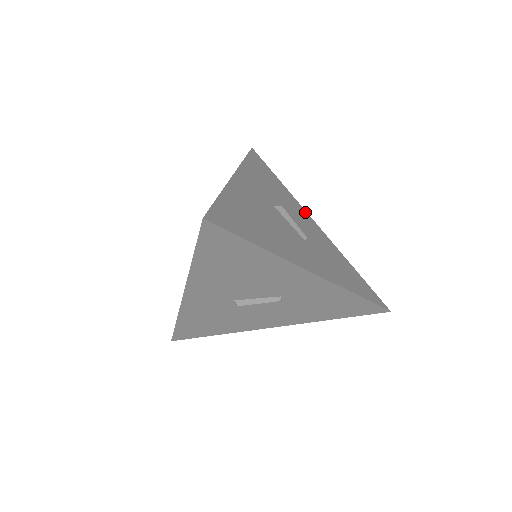
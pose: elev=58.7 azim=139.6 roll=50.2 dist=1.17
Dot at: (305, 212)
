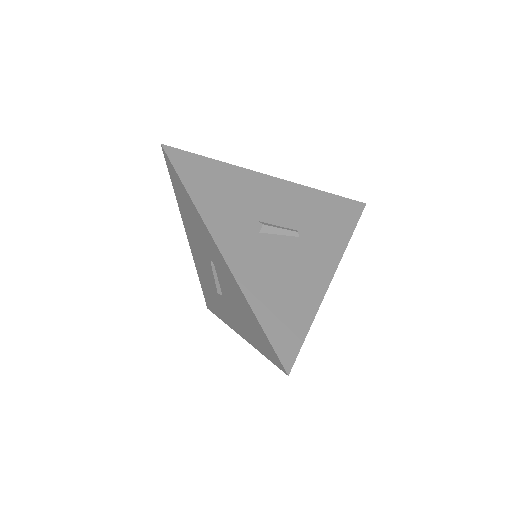
Dot at: (259, 176)
